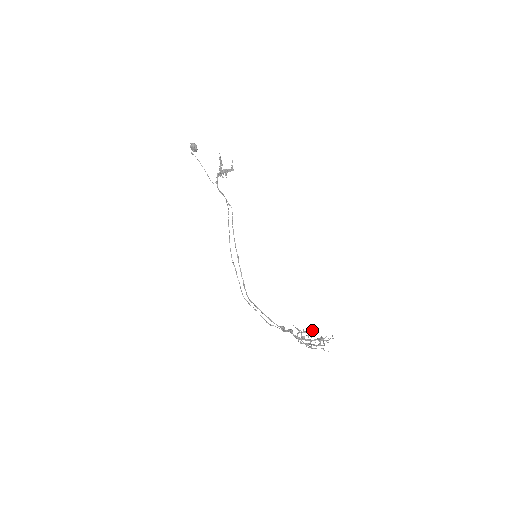
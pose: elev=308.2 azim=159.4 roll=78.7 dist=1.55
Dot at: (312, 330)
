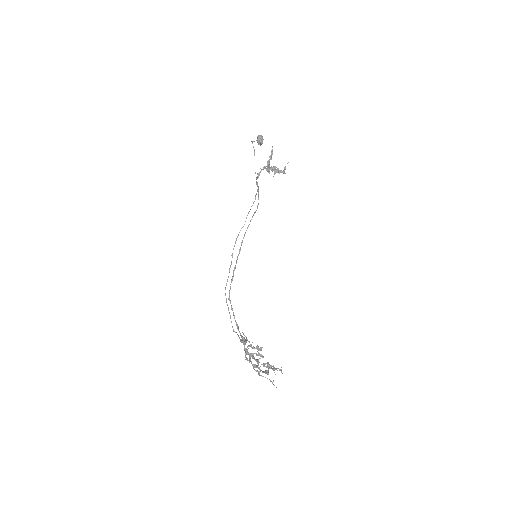
Dot at: occluded
